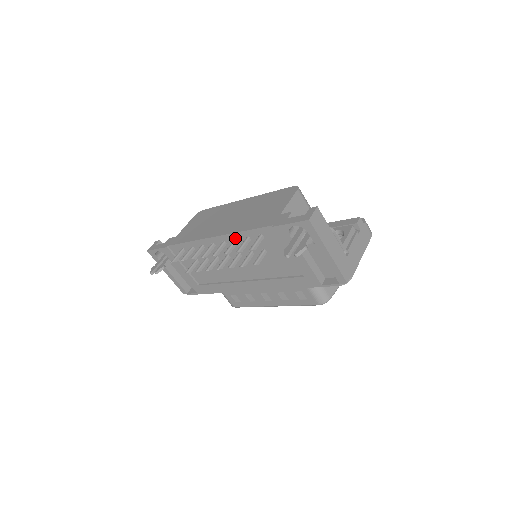
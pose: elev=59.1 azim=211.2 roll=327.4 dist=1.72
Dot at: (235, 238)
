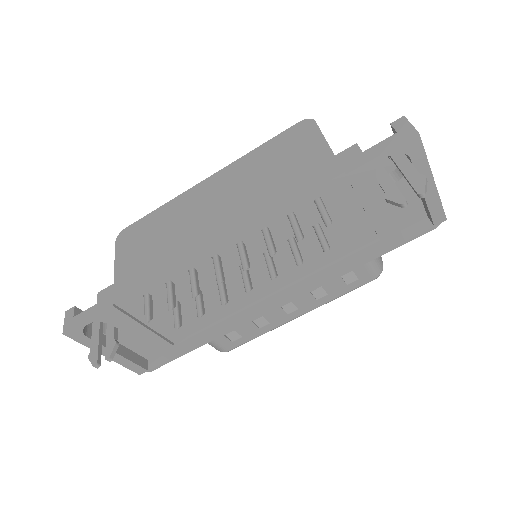
Dot at: (264, 227)
